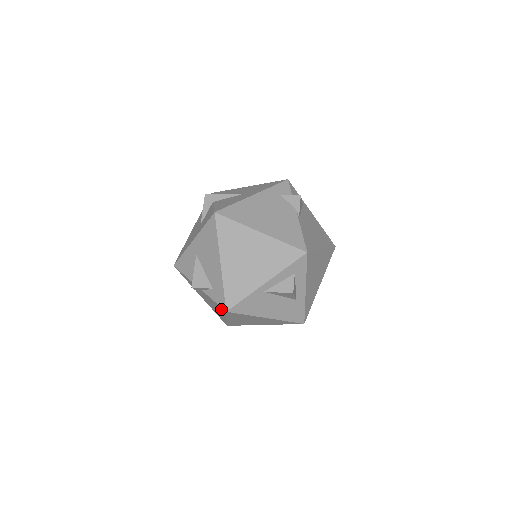
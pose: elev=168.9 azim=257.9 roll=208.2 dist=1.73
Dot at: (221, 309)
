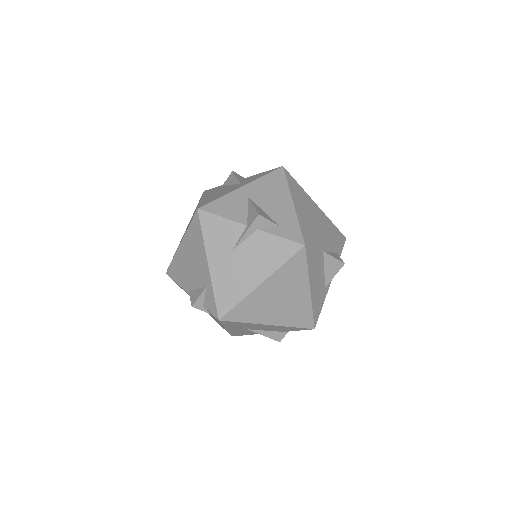
Dot at: (285, 251)
